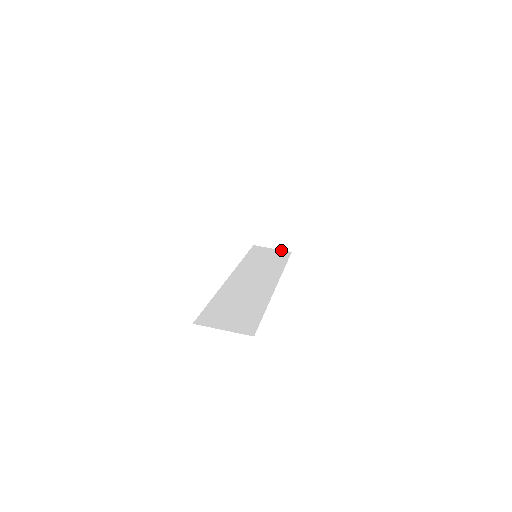
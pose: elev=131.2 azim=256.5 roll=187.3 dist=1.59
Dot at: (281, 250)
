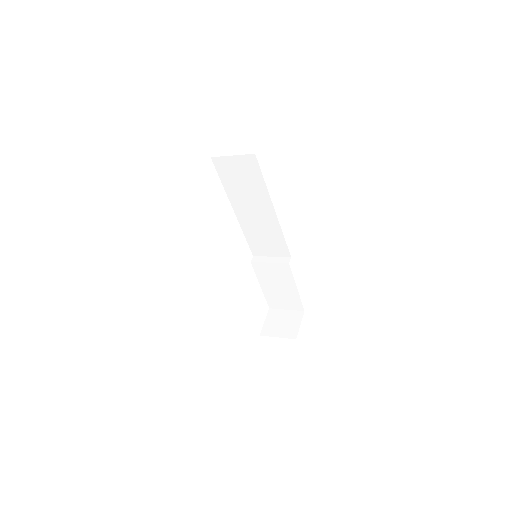
Dot at: (286, 337)
